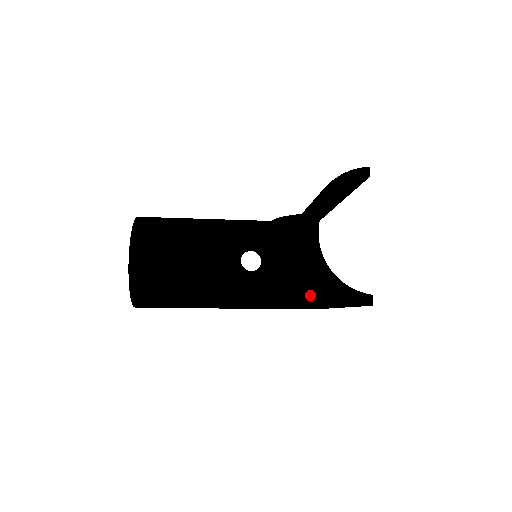
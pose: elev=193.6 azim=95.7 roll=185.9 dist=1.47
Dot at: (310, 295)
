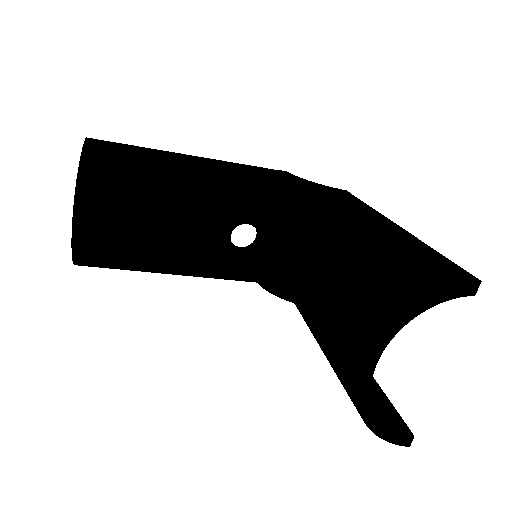
Dot at: occluded
